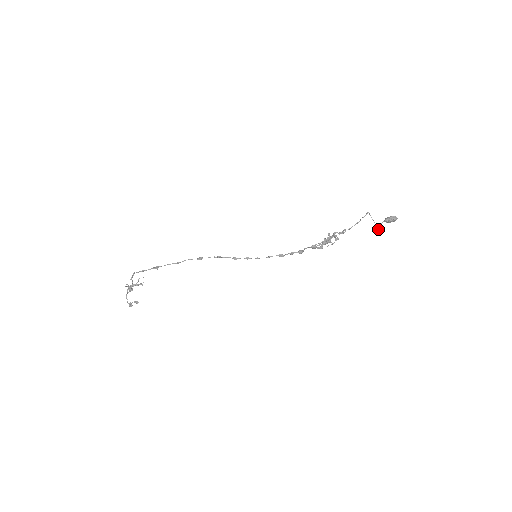
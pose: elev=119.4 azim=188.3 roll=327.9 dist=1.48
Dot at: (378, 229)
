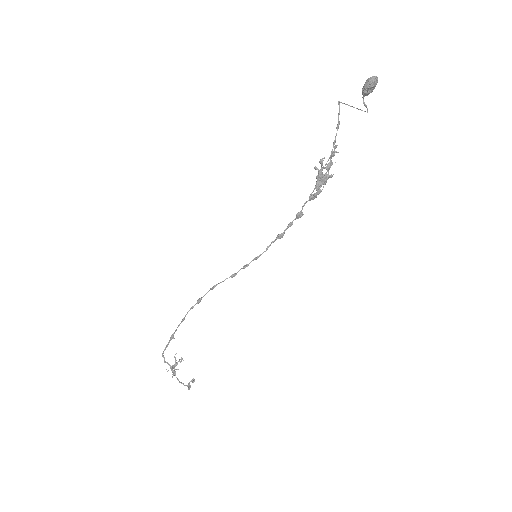
Dot at: occluded
